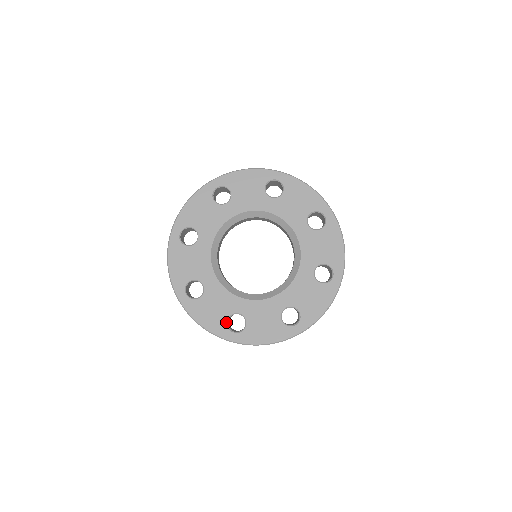
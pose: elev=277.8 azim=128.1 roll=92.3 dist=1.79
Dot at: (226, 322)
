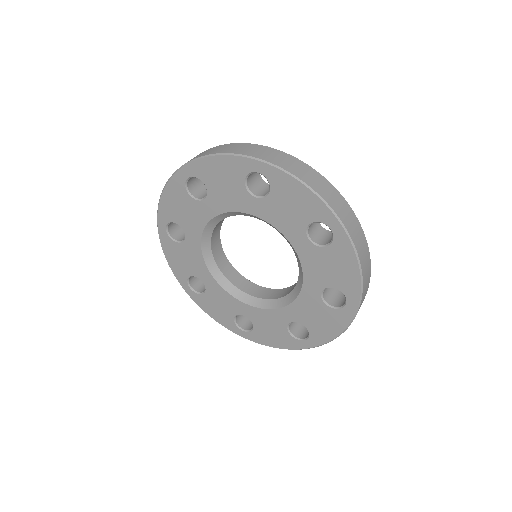
Dot at: (233, 320)
